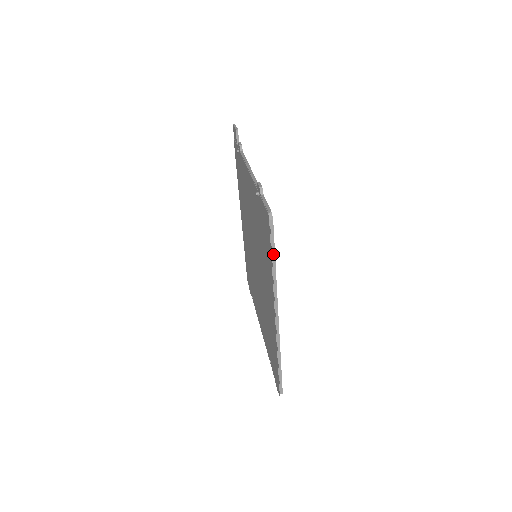
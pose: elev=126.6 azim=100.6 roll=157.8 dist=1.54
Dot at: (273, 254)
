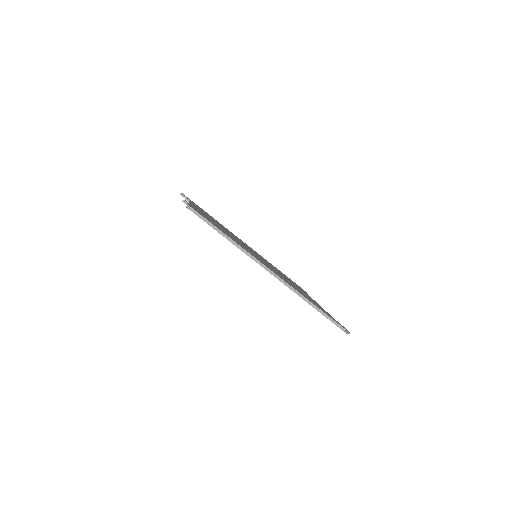
Dot at: (217, 229)
